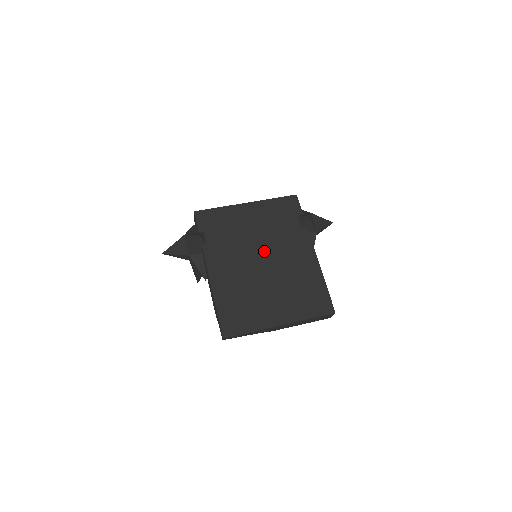
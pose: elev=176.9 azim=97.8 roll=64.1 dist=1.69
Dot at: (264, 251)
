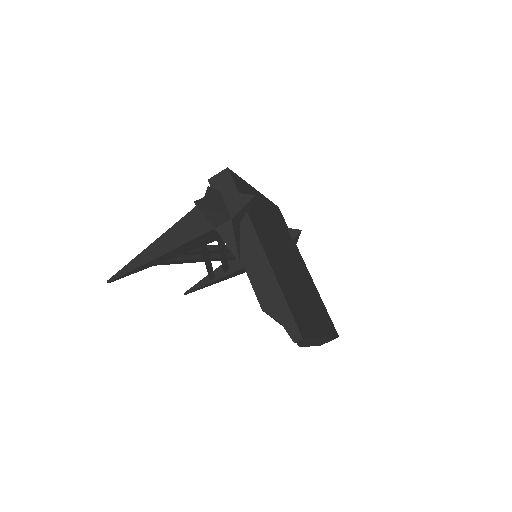
Dot at: (285, 249)
